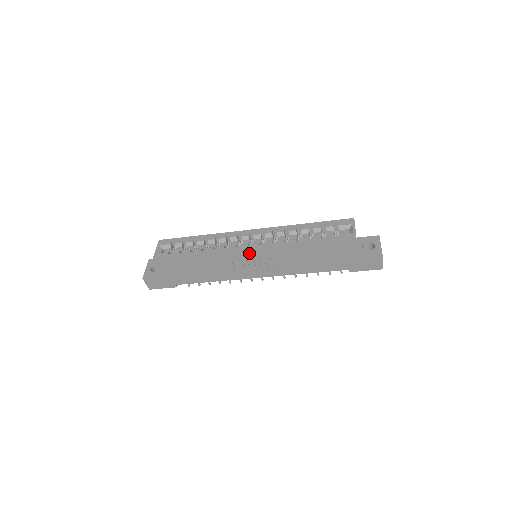
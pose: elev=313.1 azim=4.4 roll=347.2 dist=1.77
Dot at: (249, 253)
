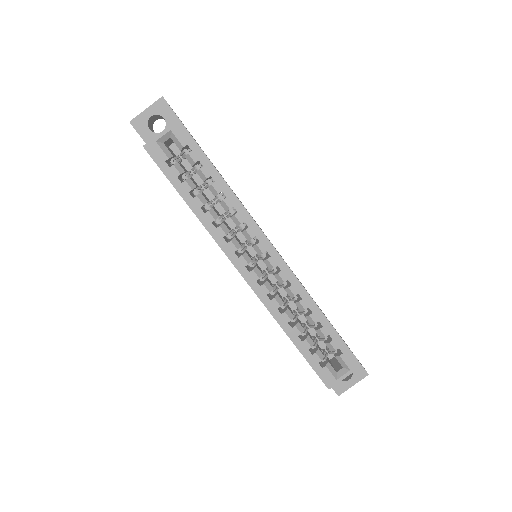
Dot at: (239, 271)
